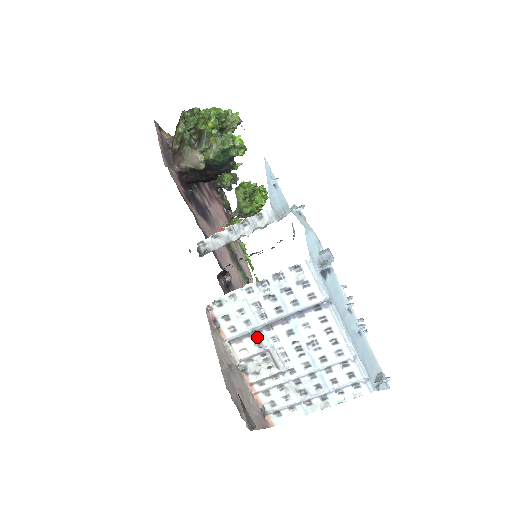
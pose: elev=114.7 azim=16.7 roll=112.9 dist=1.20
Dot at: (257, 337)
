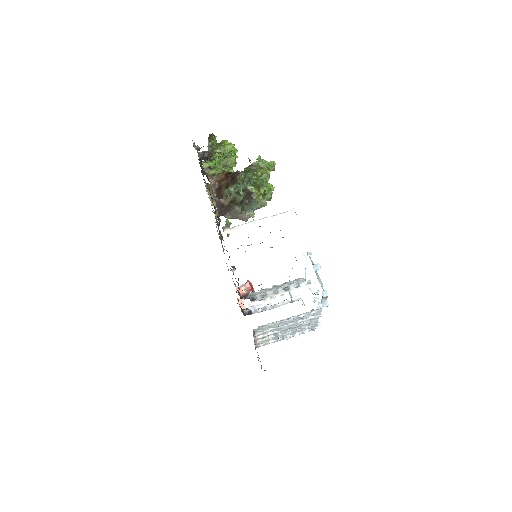
Dot at: (272, 330)
